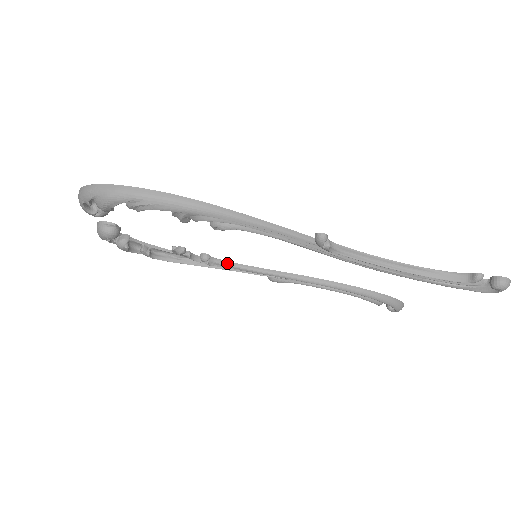
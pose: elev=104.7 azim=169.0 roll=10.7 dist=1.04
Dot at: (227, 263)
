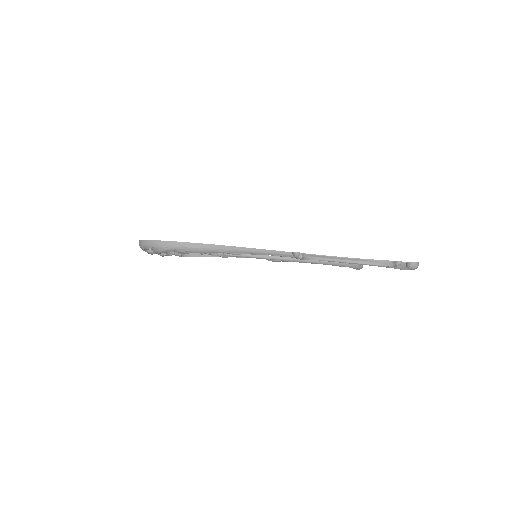
Dot at: occluded
